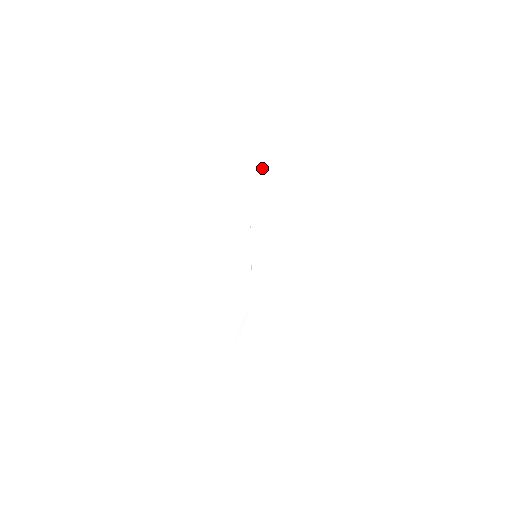
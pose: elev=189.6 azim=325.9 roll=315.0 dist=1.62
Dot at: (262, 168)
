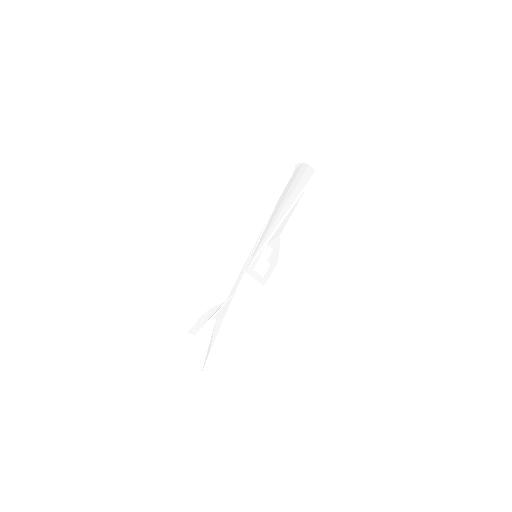
Dot at: (298, 180)
